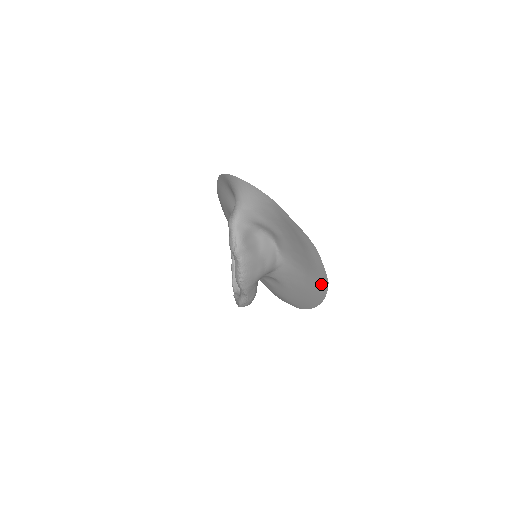
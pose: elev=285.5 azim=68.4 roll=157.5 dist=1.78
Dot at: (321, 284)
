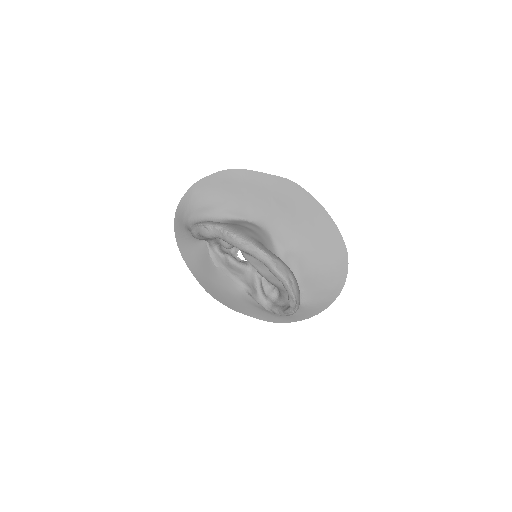
Dot at: (292, 191)
